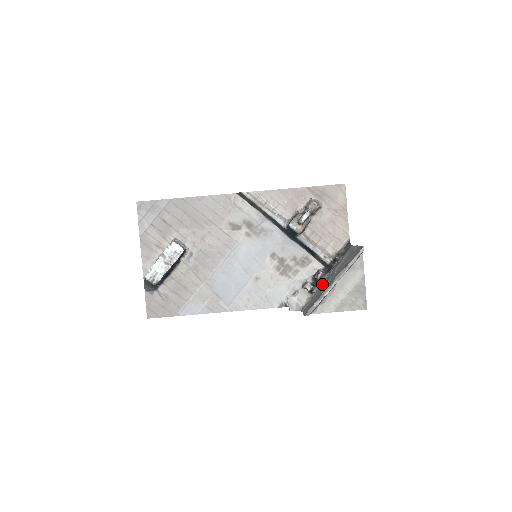
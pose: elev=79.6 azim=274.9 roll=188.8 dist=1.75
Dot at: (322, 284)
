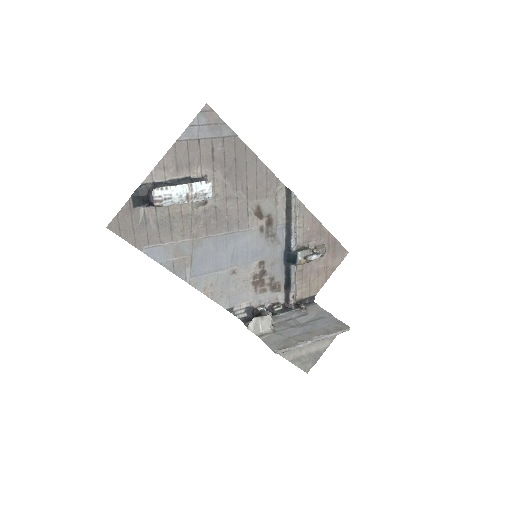
Dot at: (284, 323)
